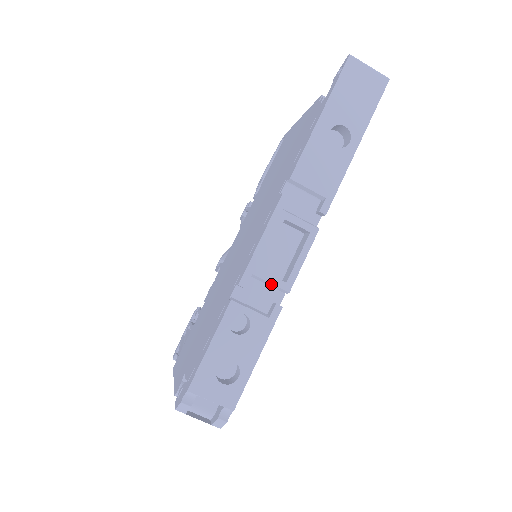
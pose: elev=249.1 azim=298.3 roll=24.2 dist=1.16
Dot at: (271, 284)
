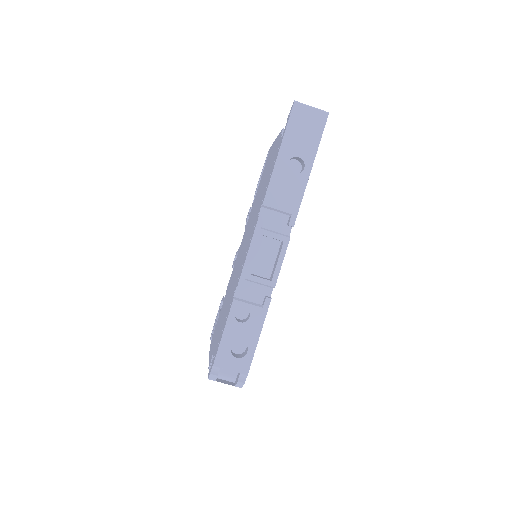
Dot at: (261, 283)
